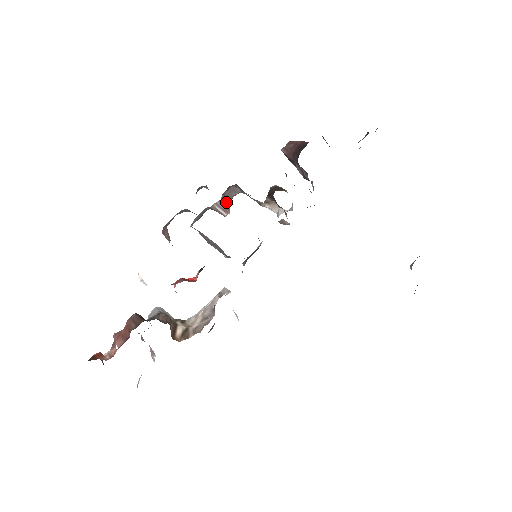
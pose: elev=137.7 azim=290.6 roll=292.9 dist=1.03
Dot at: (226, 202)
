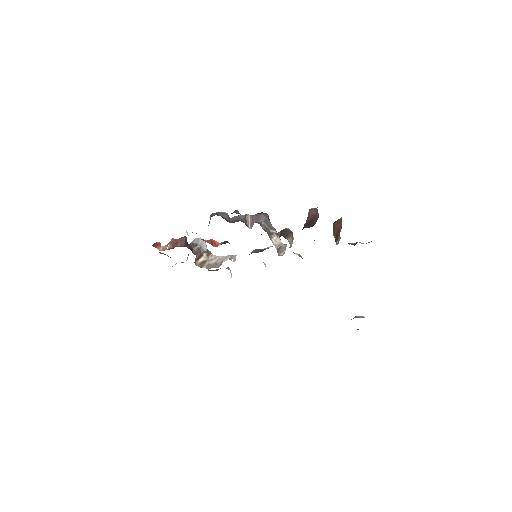
Dot at: (254, 221)
